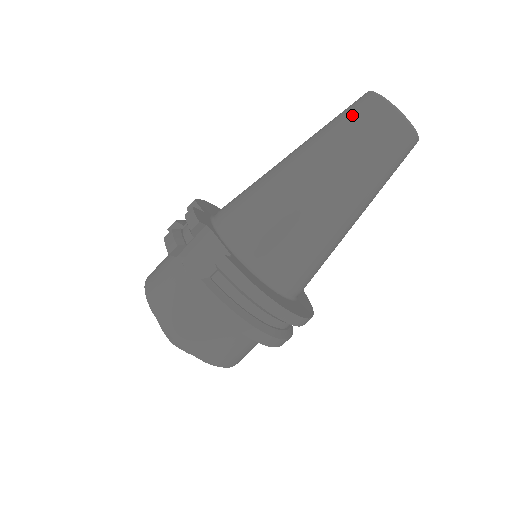
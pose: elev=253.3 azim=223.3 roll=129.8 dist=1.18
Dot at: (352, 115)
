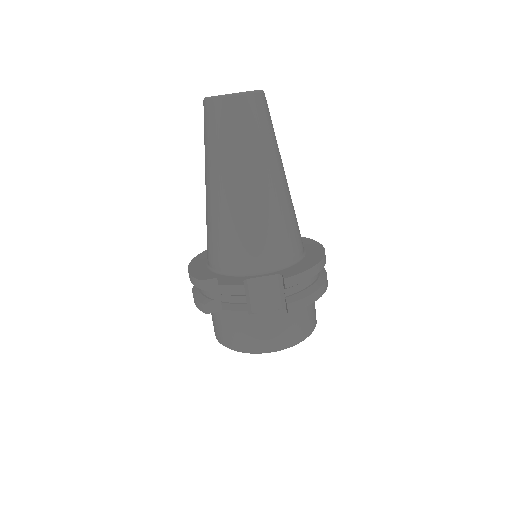
Dot at: (229, 125)
